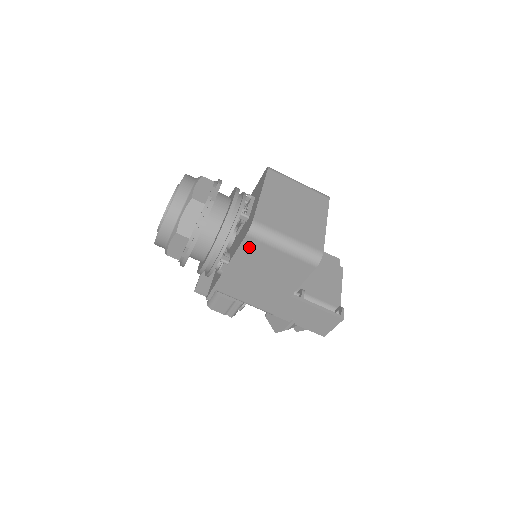
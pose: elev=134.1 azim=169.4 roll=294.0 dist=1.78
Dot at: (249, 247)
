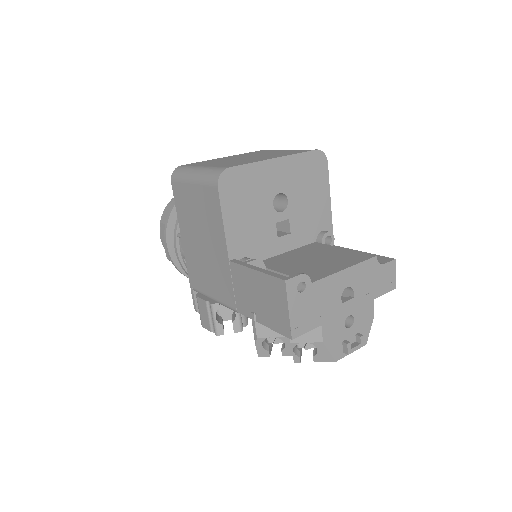
Dot at: (179, 198)
